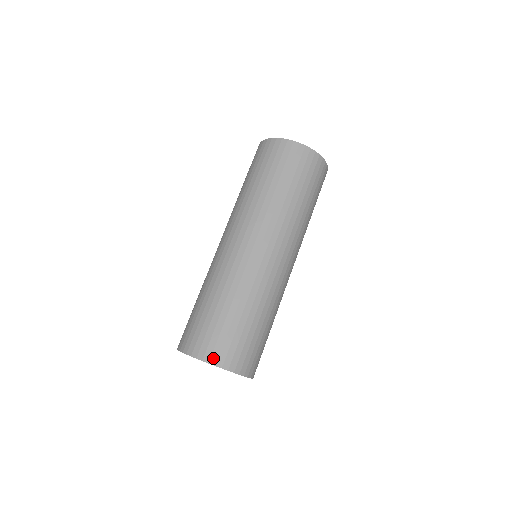
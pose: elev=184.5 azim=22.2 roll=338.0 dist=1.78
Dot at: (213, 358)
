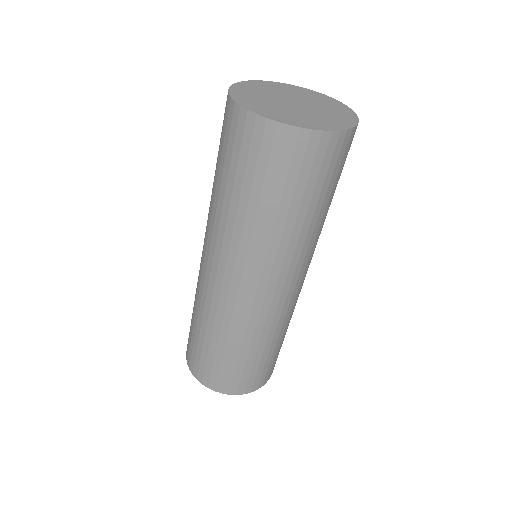
Dot at: (211, 385)
